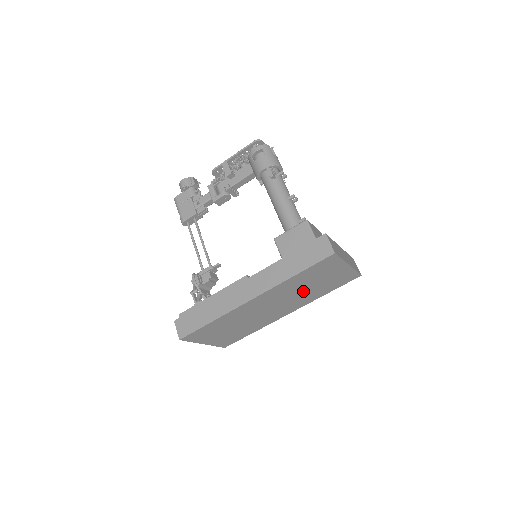
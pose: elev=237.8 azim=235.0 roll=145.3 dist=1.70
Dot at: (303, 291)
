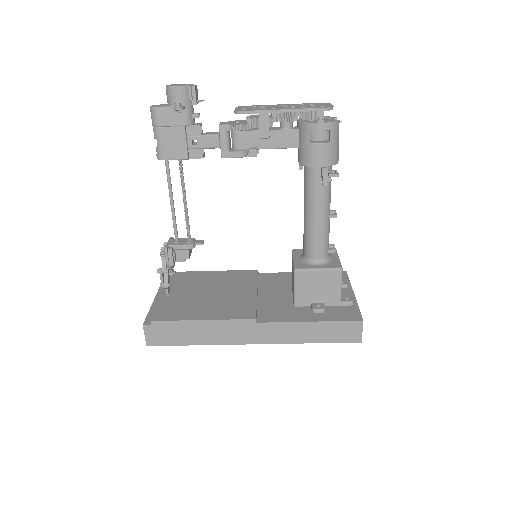
Dot at: occluded
